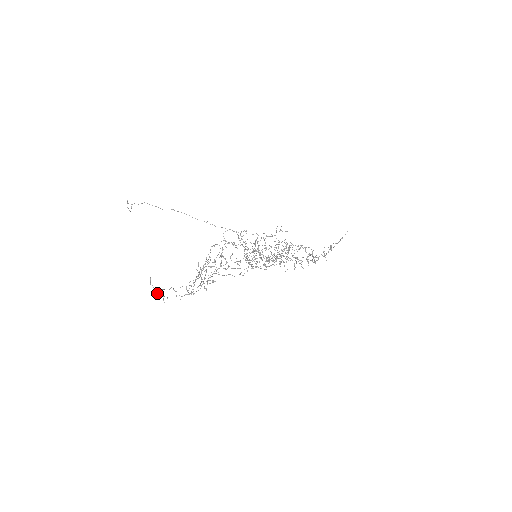
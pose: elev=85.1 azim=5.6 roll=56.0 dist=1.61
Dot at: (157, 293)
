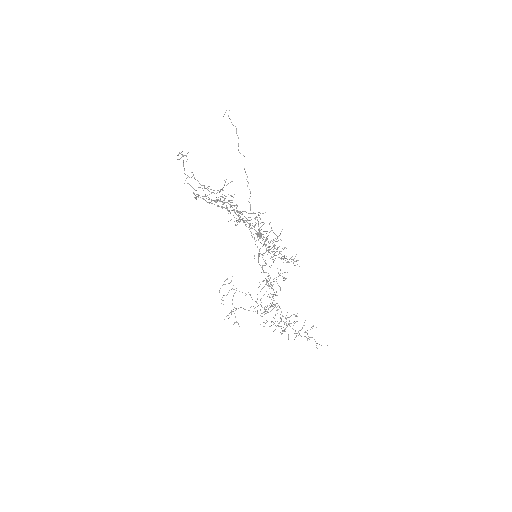
Dot at: occluded
